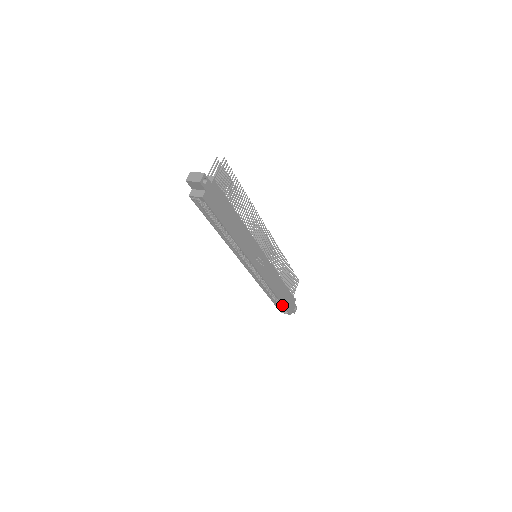
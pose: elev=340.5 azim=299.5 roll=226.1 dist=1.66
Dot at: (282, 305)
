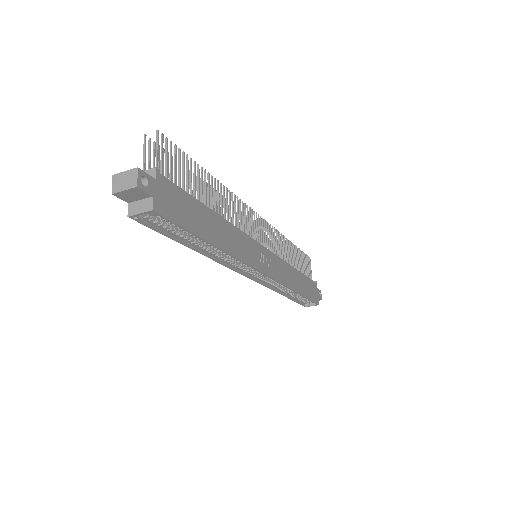
Dot at: (306, 299)
